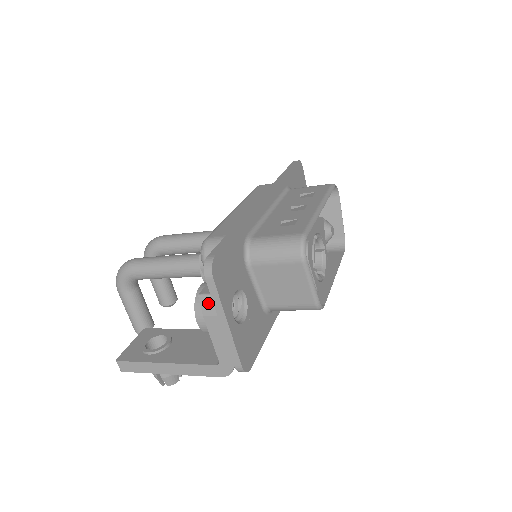
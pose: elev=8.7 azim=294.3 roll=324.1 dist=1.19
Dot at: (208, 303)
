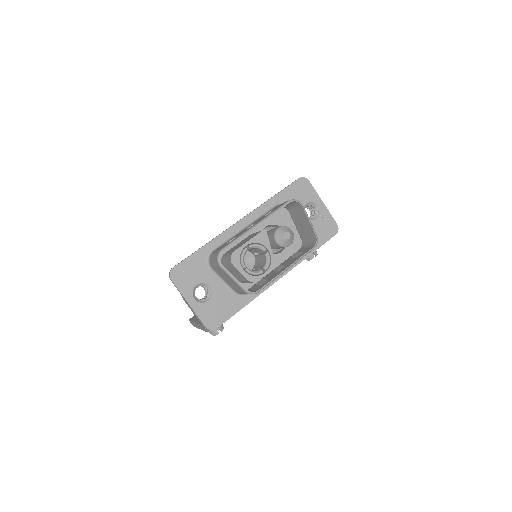
Dot at: occluded
